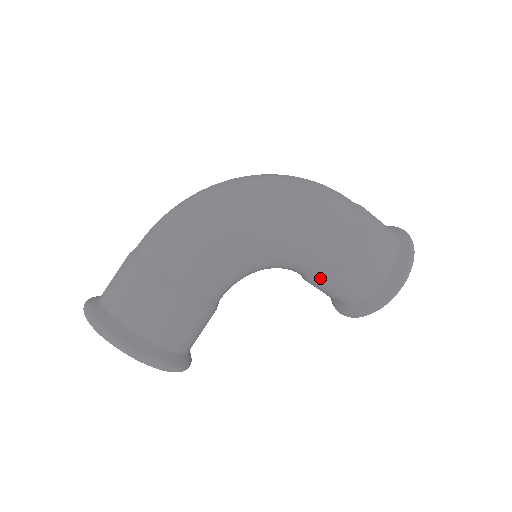
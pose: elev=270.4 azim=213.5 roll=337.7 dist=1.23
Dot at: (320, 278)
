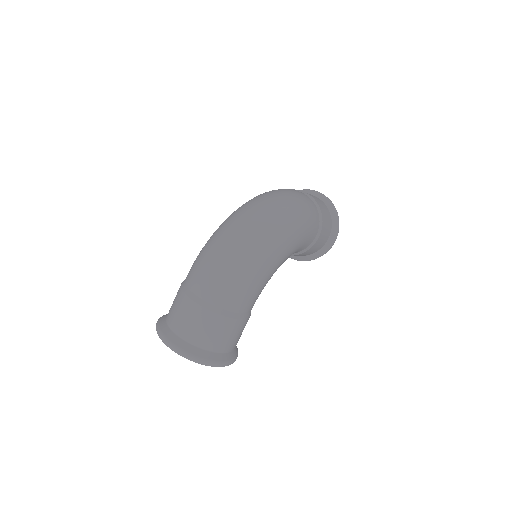
Dot at: (293, 255)
